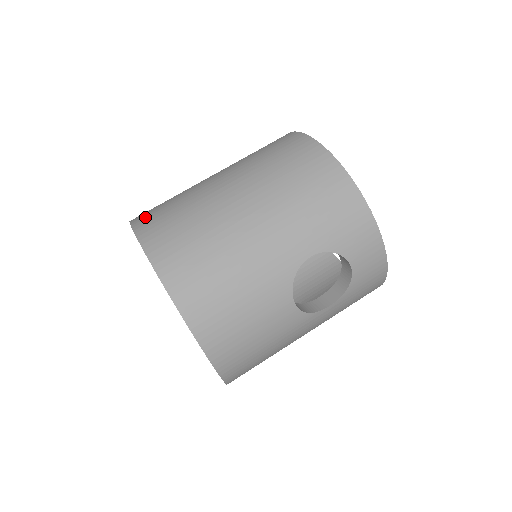
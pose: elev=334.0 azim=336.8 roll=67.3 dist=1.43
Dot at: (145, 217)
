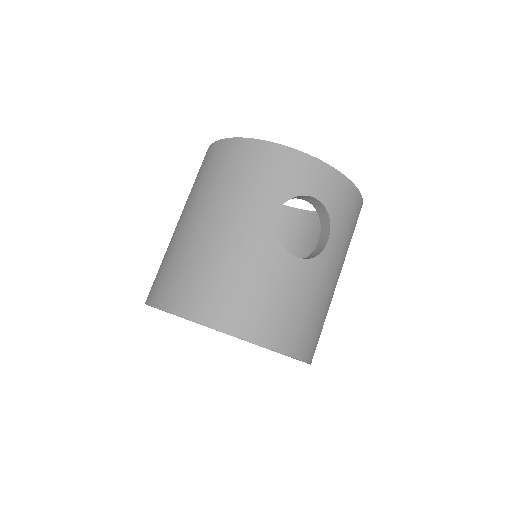
Dot at: (150, 290)
